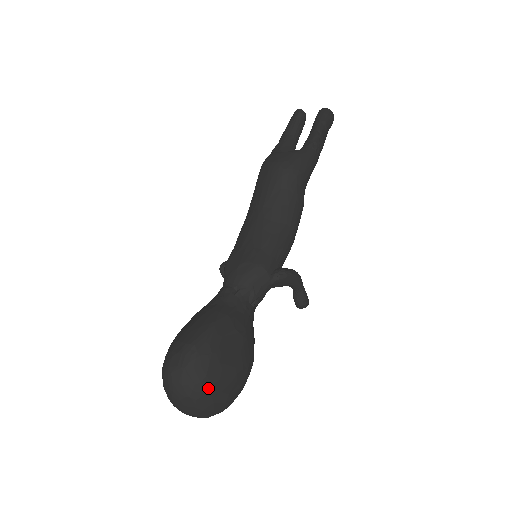
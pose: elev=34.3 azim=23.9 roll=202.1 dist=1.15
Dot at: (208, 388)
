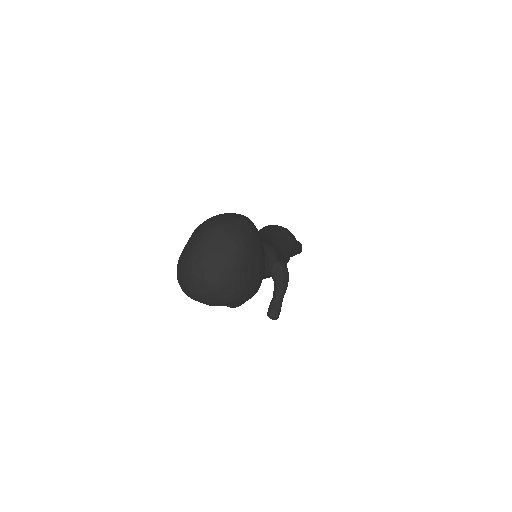
Dot at: (250, 249)
